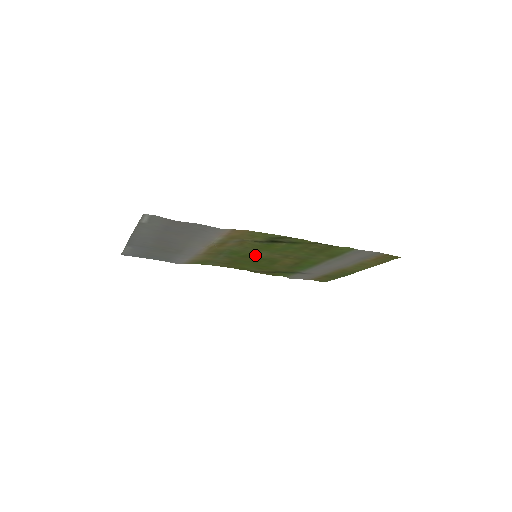
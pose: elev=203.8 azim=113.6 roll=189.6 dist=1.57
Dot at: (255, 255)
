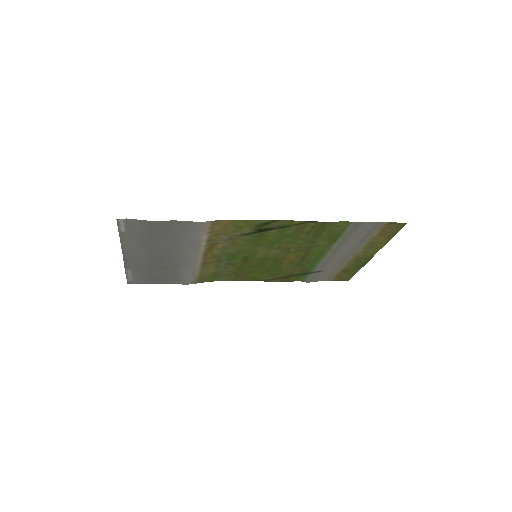
Dot at: (255, 255)
